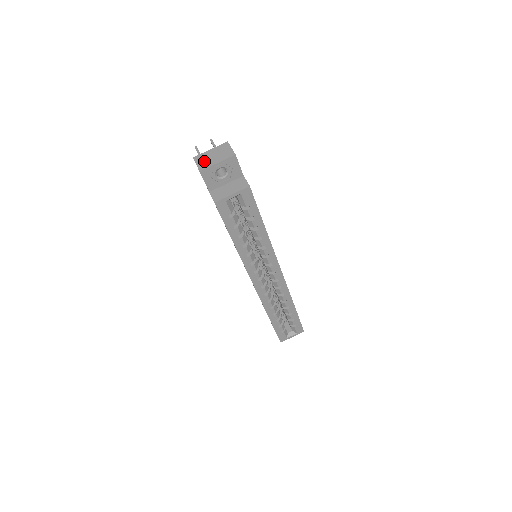
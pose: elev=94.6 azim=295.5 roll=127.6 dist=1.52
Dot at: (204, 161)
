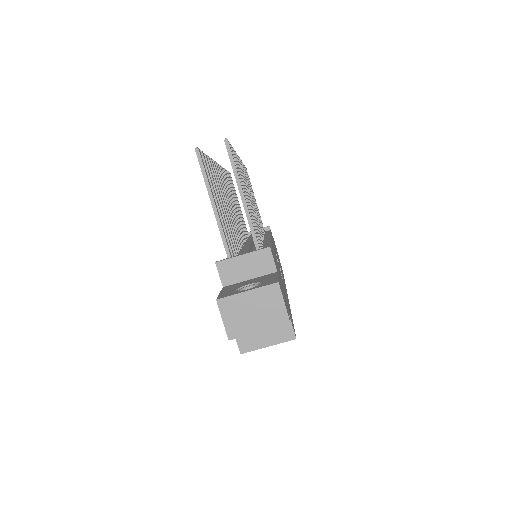
Dot at: (236, 318)
